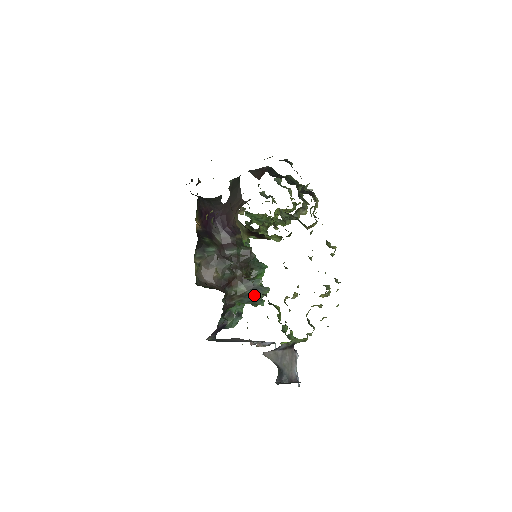
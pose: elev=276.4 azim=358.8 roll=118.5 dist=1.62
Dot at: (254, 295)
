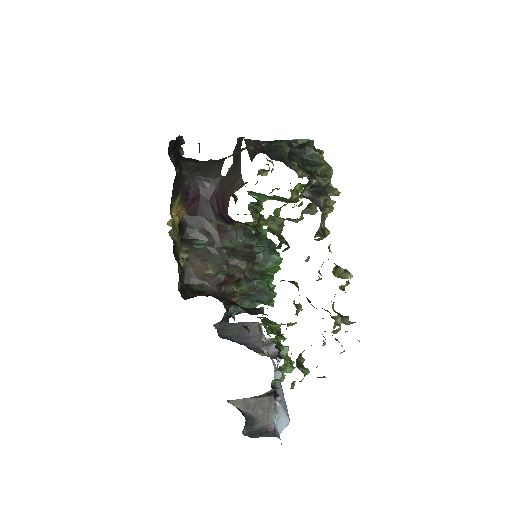
Dot at: (259, 296)
